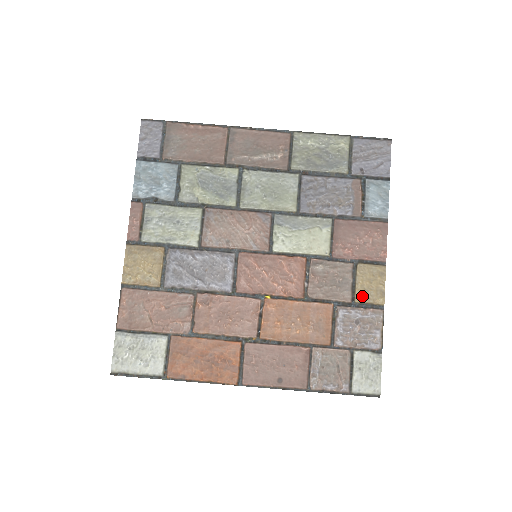
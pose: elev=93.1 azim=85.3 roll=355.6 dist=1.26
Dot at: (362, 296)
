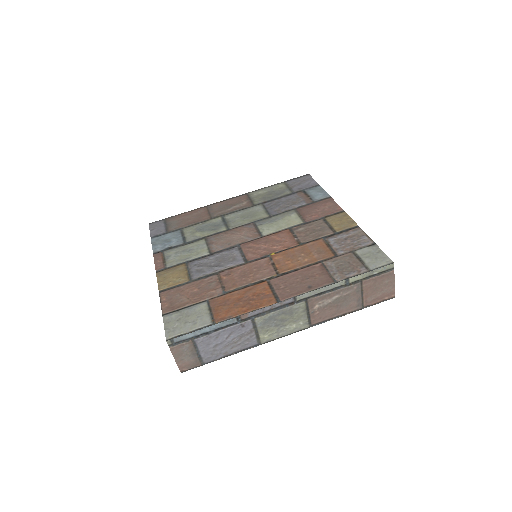
Dot at: (339, 228)
